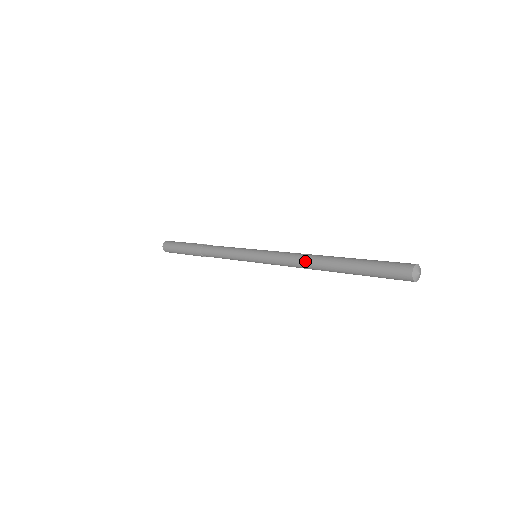
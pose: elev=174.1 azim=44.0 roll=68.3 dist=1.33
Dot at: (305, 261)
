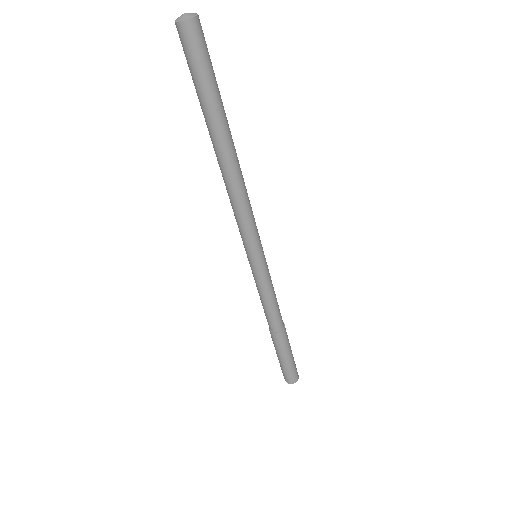
Dot at: occluded
